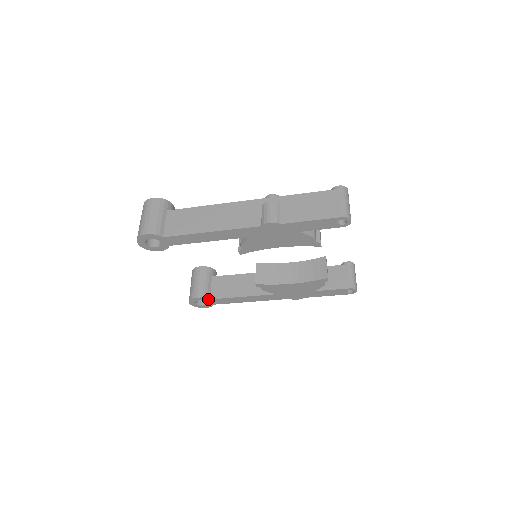
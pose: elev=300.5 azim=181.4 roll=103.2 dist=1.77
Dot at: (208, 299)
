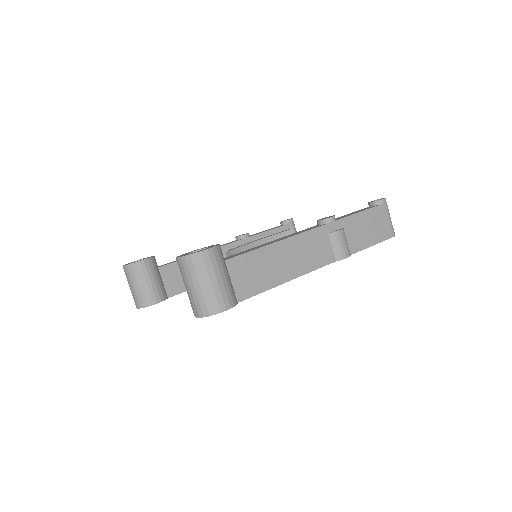
Dot at: occluded
